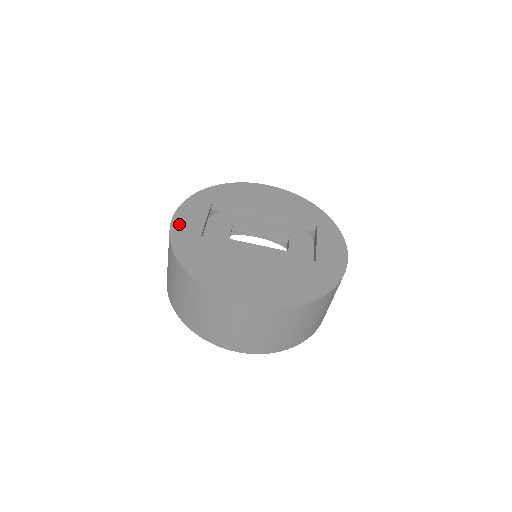
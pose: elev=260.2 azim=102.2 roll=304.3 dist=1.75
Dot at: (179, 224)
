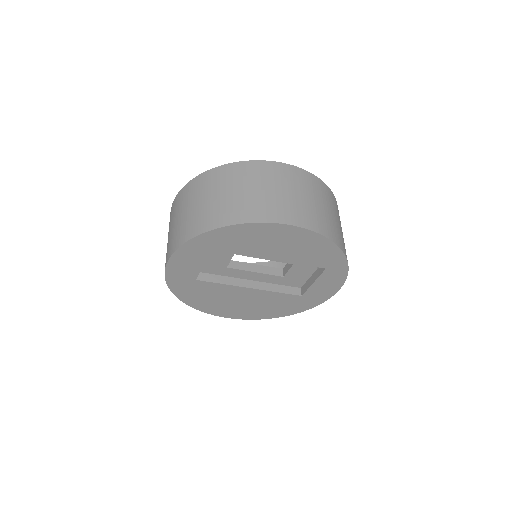
Dot at: (174, 271)
